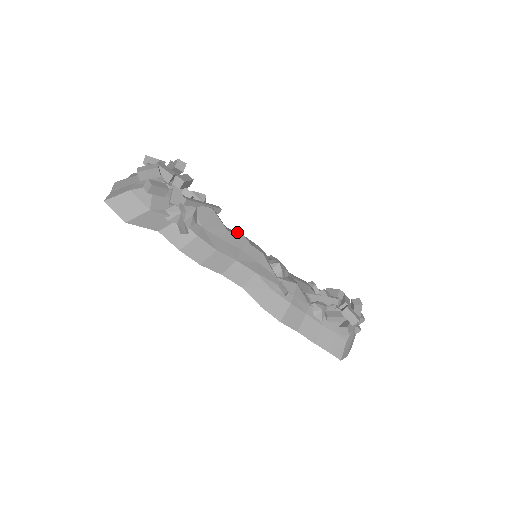
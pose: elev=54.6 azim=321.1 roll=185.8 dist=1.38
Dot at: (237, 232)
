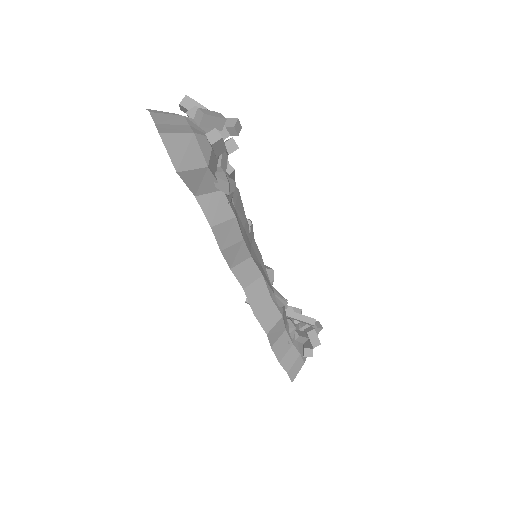
Dot at: (251, 224)
